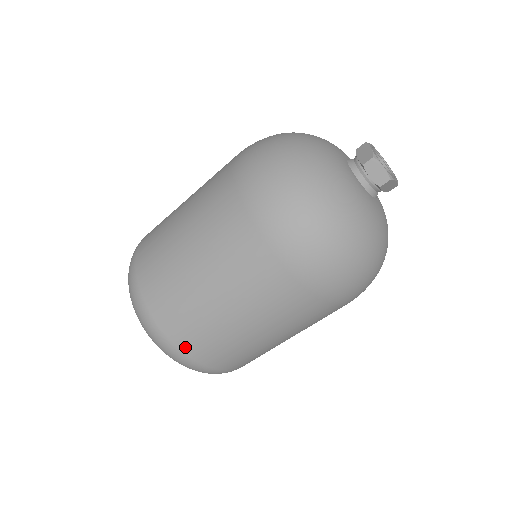
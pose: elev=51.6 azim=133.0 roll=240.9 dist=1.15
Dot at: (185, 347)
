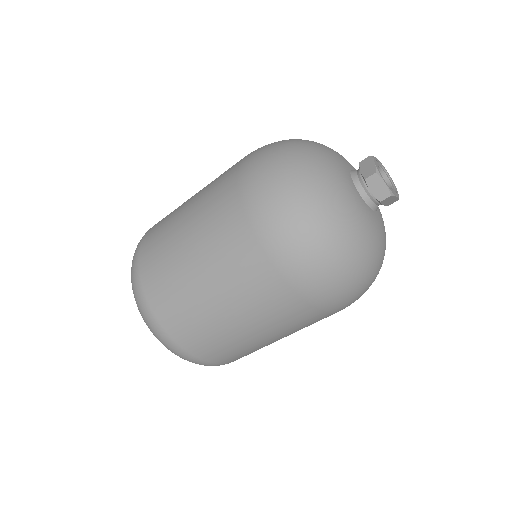
Dot at: occluded
